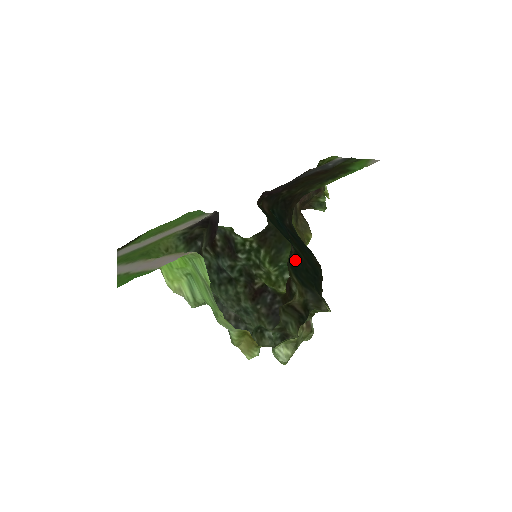
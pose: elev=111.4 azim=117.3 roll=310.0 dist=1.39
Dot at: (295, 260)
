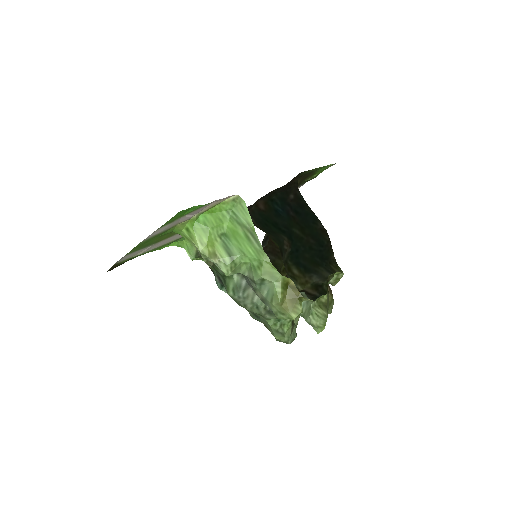
Dot at: (295, 247)
